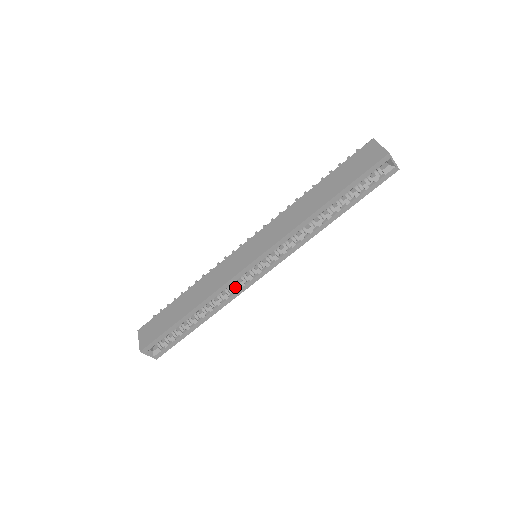
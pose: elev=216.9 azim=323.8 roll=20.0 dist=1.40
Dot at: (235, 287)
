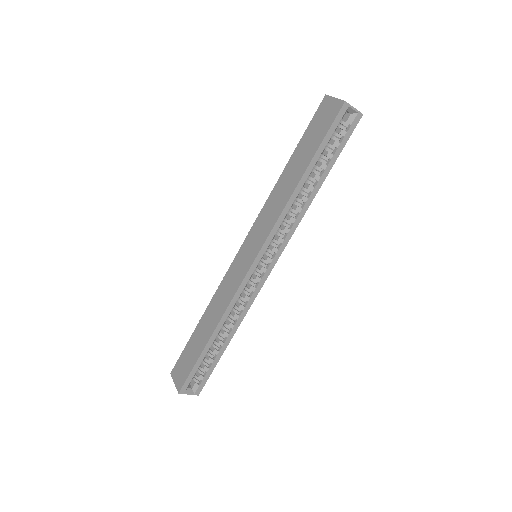
Dot at: (247, 294)
